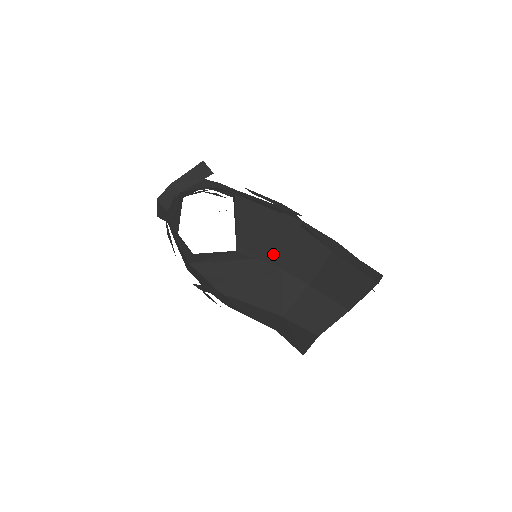
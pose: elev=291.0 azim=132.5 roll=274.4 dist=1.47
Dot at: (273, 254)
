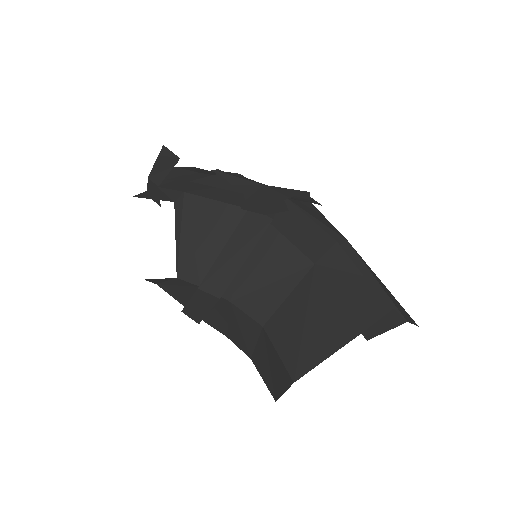
Dot at: (220, 280)
